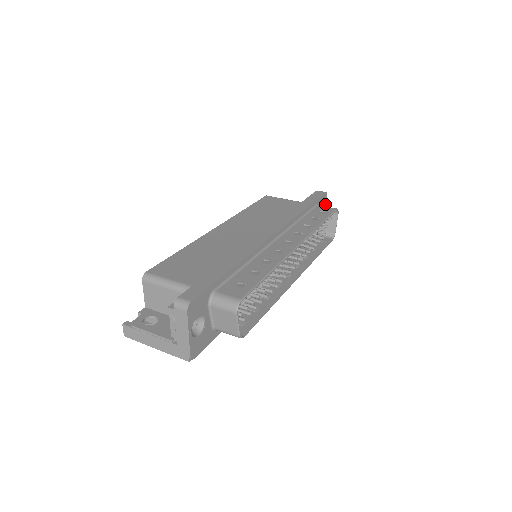
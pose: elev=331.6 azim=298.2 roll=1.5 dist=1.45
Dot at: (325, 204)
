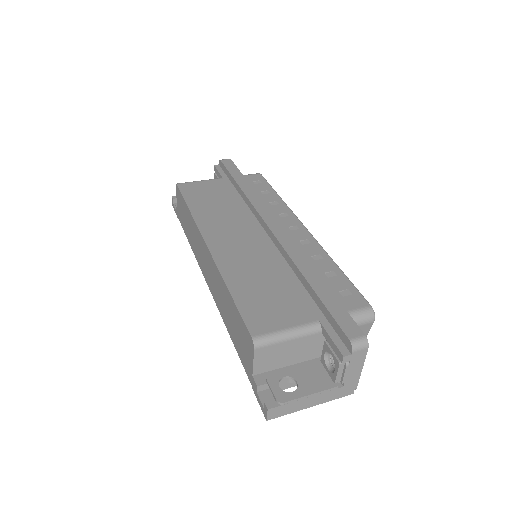
Dot at: occluded
